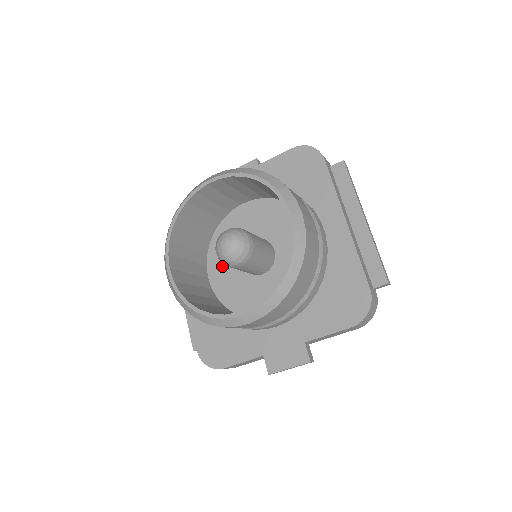
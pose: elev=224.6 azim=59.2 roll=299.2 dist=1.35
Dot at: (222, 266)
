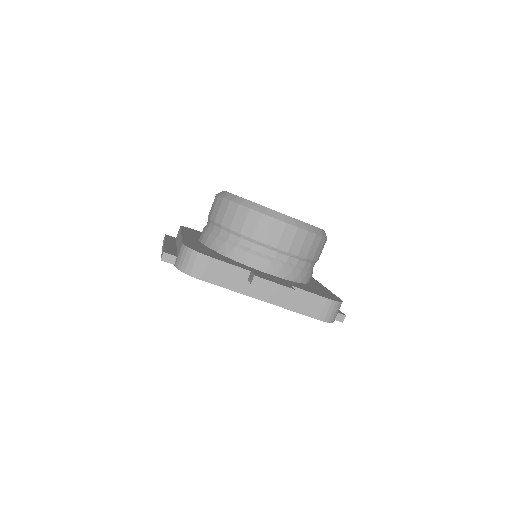
Dot at: occluded
